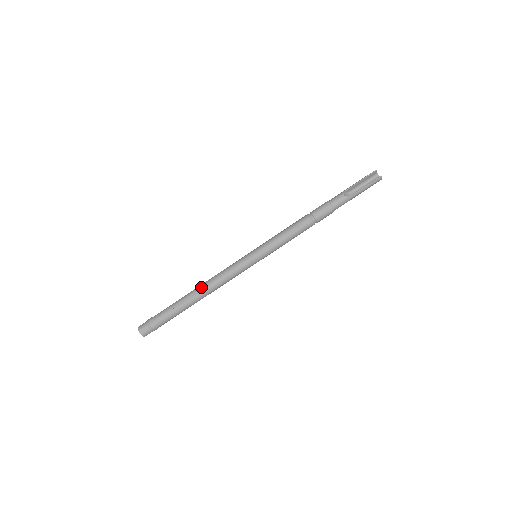
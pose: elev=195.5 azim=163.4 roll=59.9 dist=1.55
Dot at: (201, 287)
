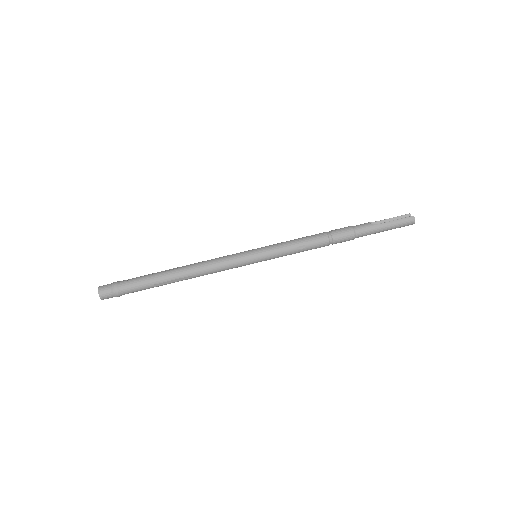
Dot at: occluded
